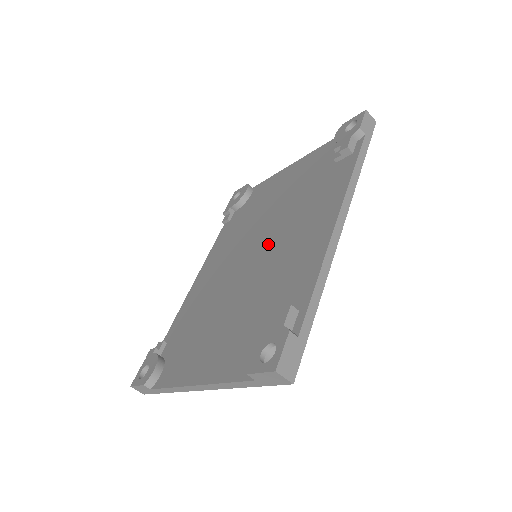
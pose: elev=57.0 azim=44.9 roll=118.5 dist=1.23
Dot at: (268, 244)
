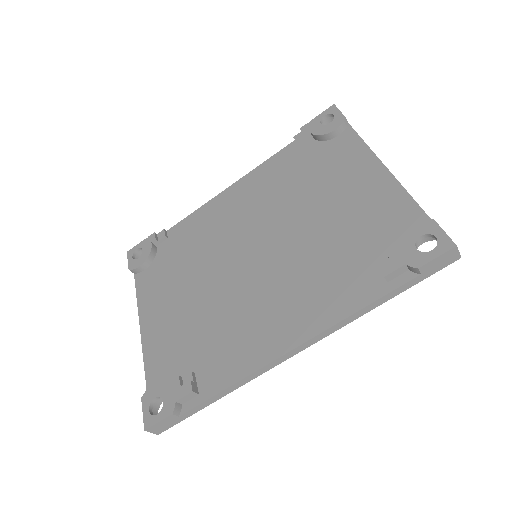
Dot at: (264, 266)
